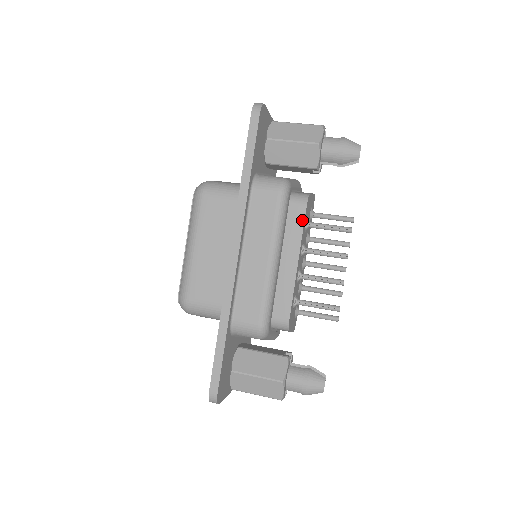
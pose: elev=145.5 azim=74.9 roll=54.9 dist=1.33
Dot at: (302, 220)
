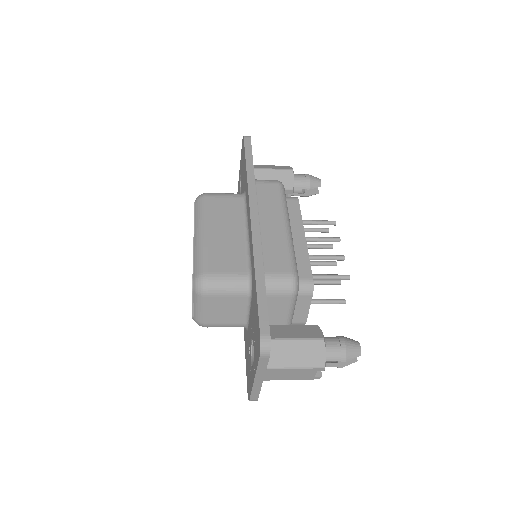
Dot at: (298, 209)
